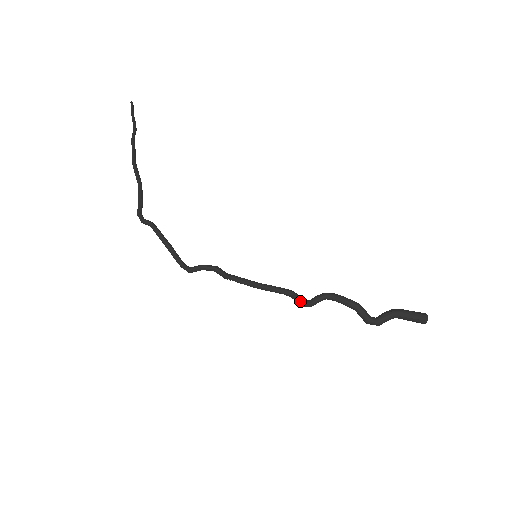
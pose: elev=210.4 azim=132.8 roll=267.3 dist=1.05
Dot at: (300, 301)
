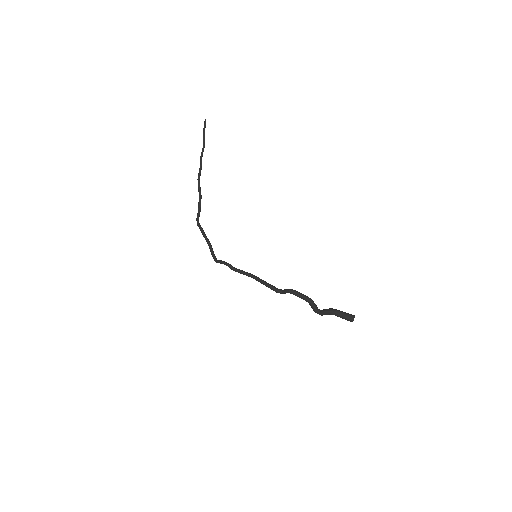
Dot at: occluded
